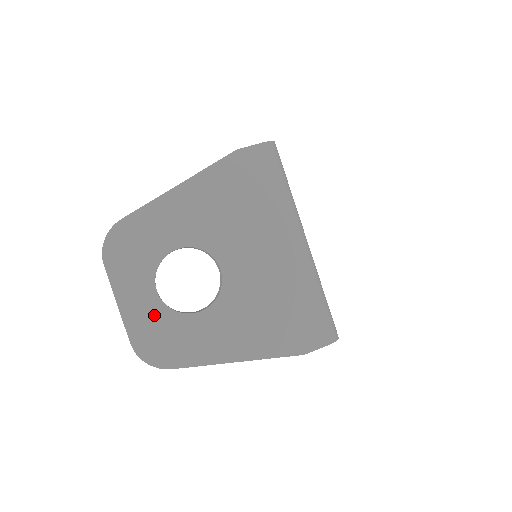
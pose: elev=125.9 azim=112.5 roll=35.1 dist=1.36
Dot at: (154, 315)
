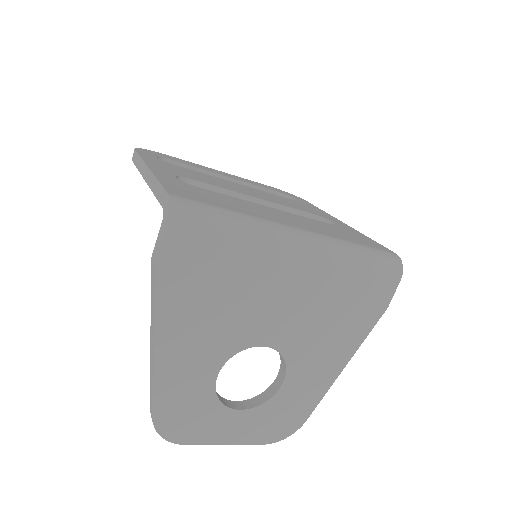
Dot at: (257, 419)
